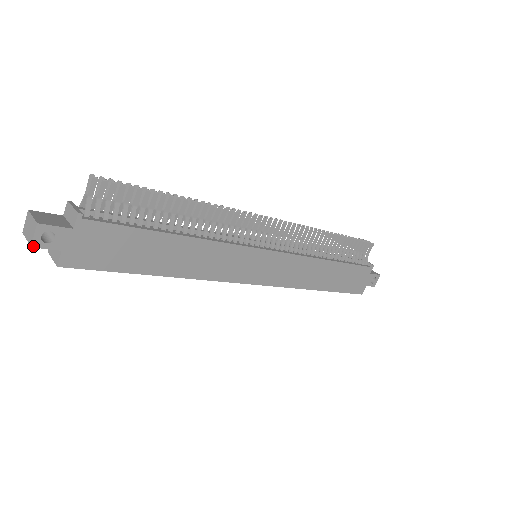
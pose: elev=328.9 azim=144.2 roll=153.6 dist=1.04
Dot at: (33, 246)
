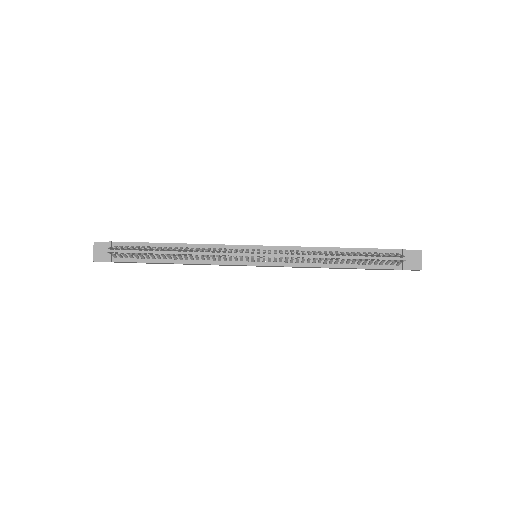
Dot at: occluded
